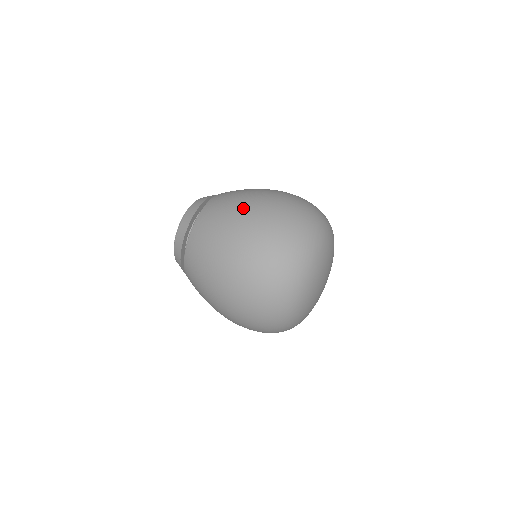
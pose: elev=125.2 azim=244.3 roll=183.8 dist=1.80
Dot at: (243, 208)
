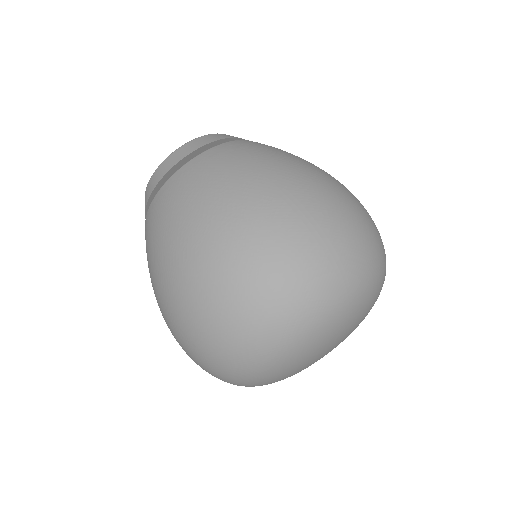
Dot at: (166, 261)
